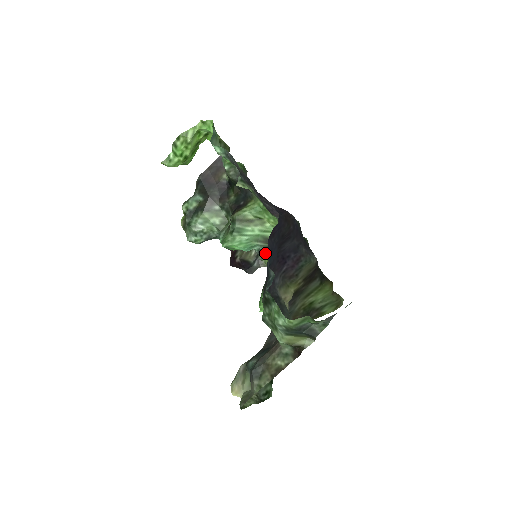
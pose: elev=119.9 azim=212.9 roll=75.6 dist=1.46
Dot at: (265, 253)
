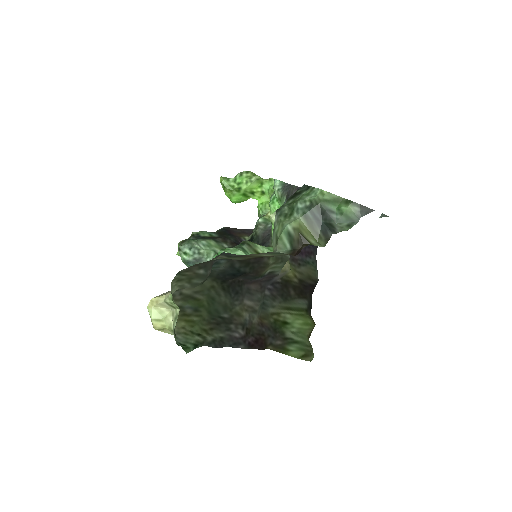
Dot at: occluded
